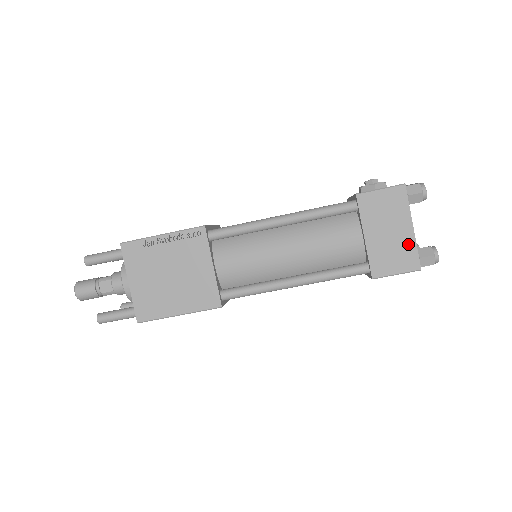
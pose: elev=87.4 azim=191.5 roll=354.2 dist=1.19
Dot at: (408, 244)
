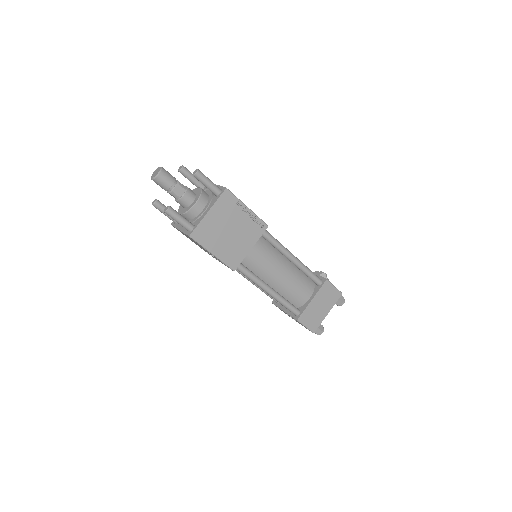
Dot at: (321, 318)
